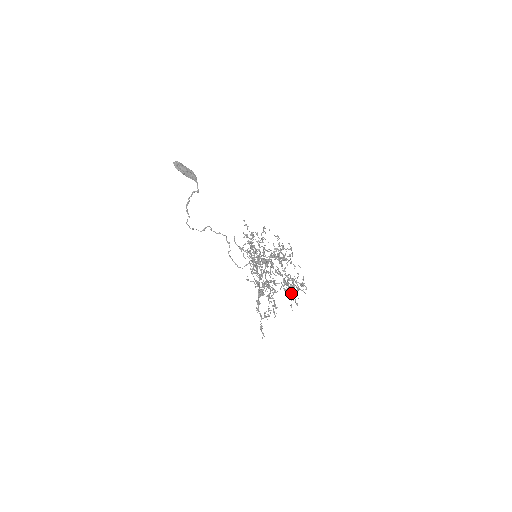
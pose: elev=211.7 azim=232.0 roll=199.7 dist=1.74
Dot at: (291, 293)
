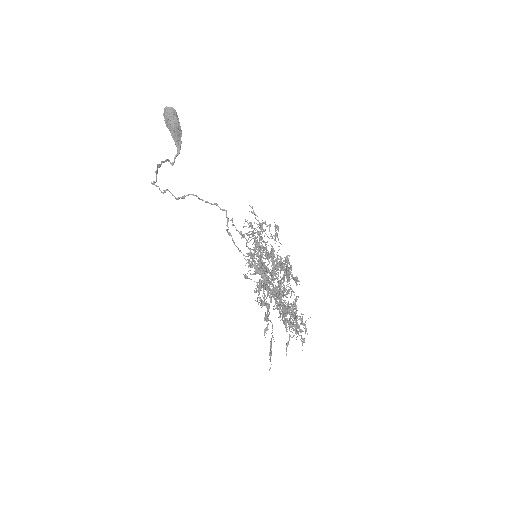
Dot at: (294, 324)
